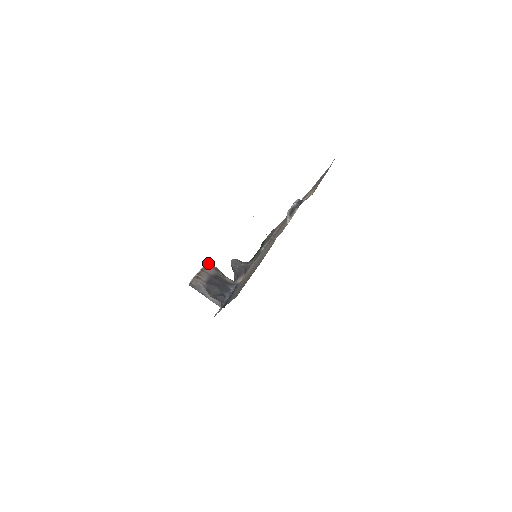
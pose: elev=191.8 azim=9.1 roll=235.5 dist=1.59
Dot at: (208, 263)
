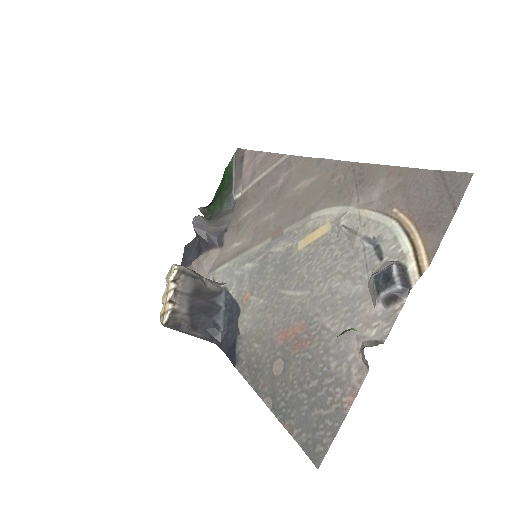
Dot at: (178, 270)
